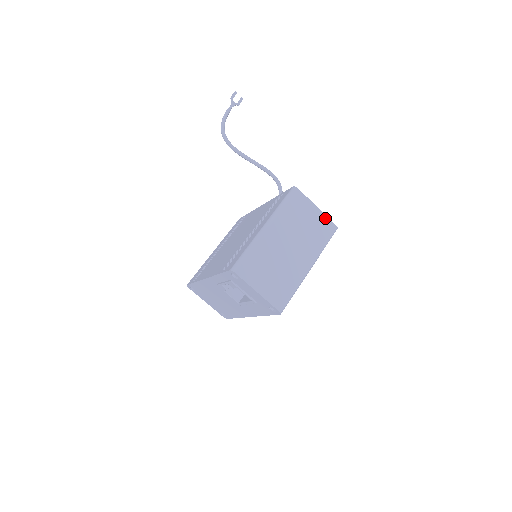
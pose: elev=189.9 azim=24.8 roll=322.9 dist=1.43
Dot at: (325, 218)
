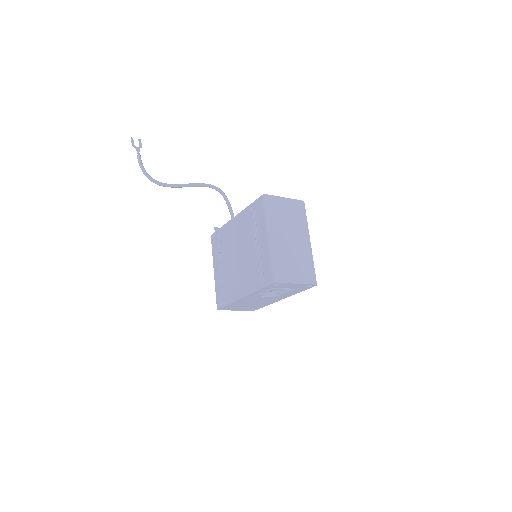
Dot at: (294, 201)
